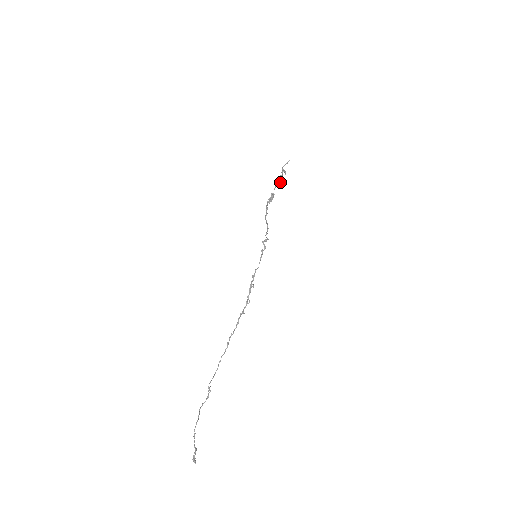
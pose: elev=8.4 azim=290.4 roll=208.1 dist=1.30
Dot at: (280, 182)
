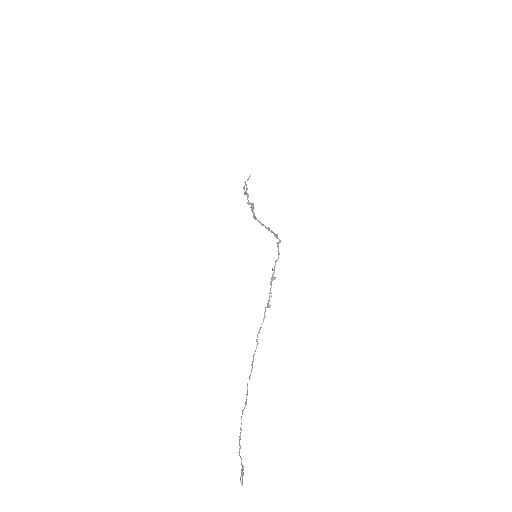
Dot at: occluded
